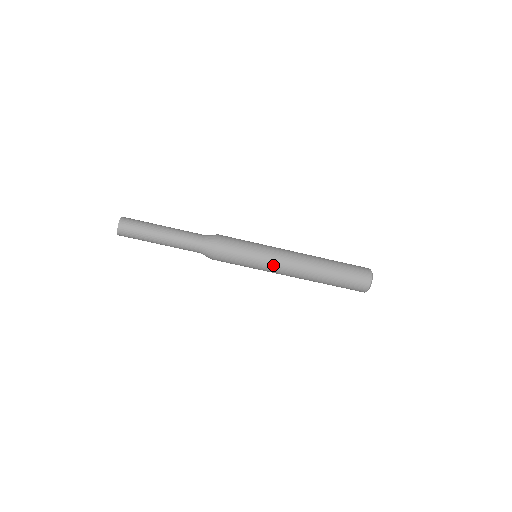
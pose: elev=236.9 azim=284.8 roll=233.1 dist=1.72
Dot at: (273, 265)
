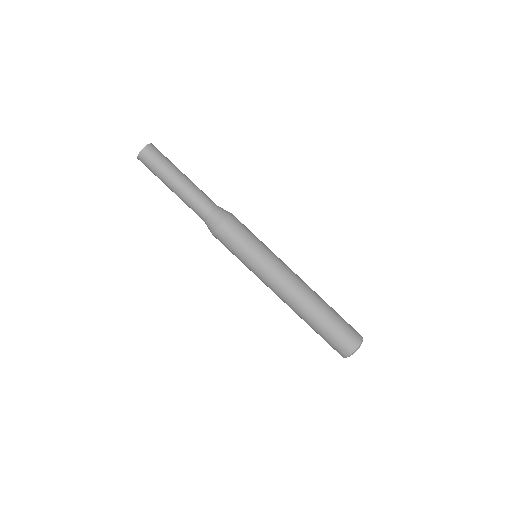
Dot at: (264, 276)
